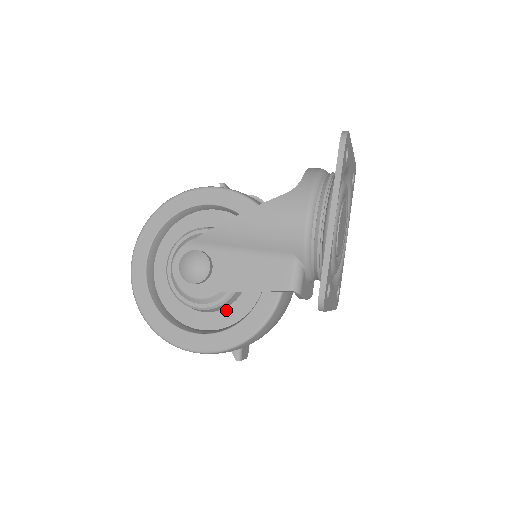
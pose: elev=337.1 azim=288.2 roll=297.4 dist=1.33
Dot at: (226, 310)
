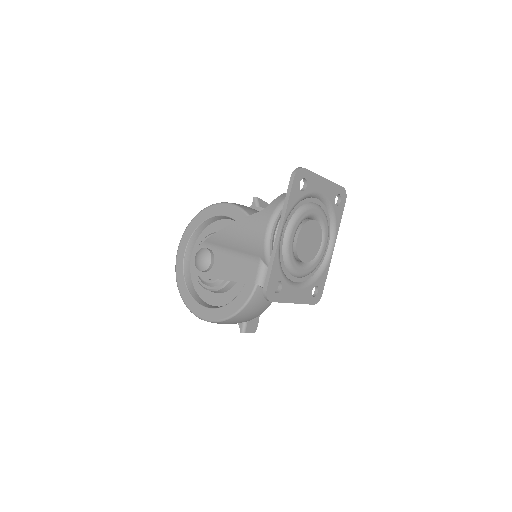
Dot at: (227, 293)
